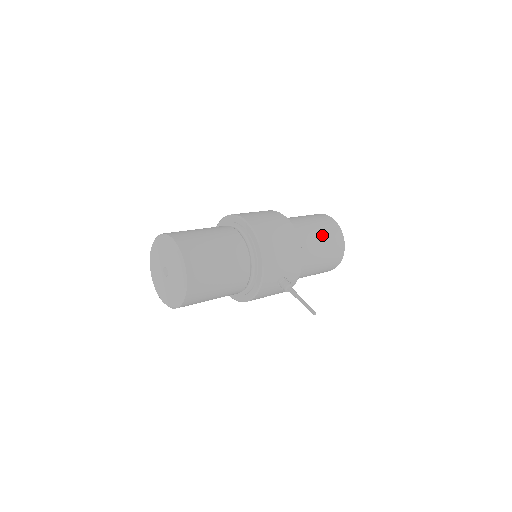
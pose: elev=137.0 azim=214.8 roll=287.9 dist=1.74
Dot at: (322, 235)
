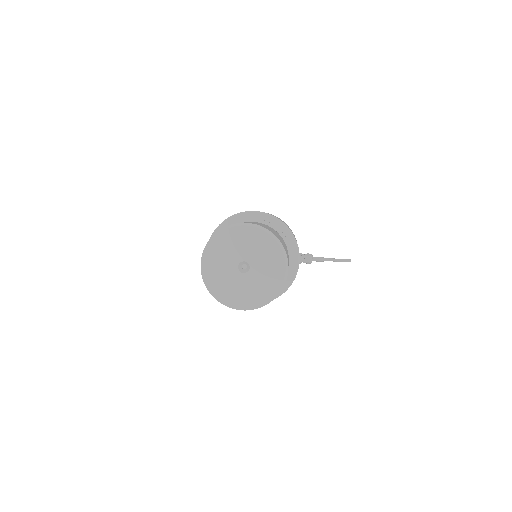
Dot at: occluded
